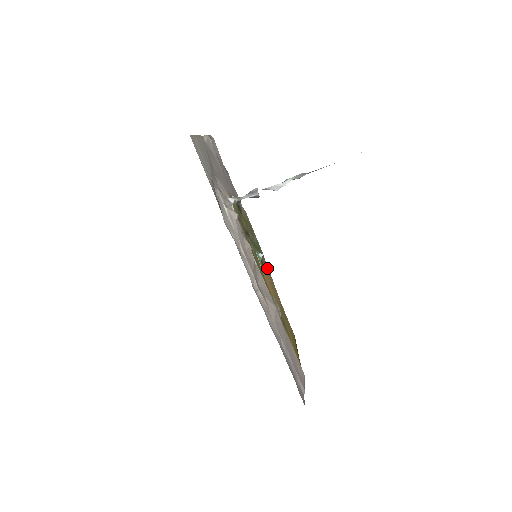
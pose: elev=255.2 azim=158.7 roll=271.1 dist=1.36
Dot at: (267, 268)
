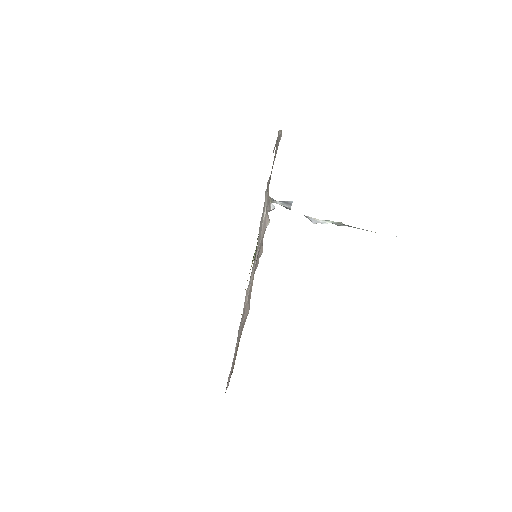
Dot at: occluded
